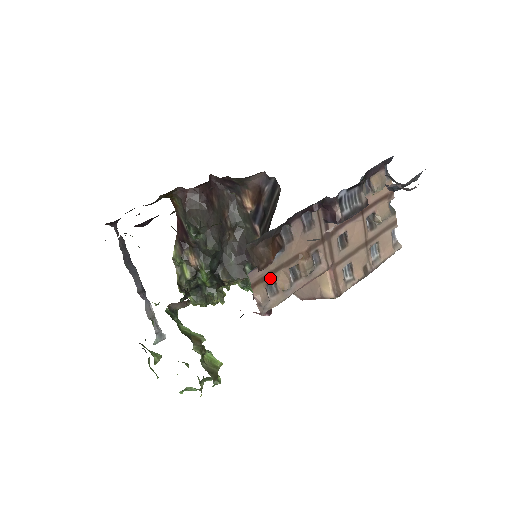
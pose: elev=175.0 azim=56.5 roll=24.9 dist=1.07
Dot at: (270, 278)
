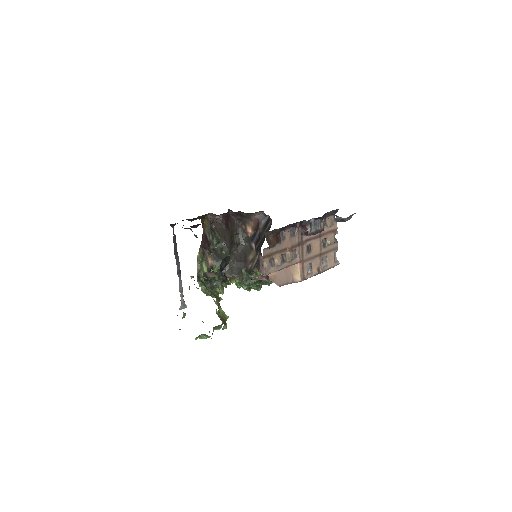
Dot at: (272, 256)
